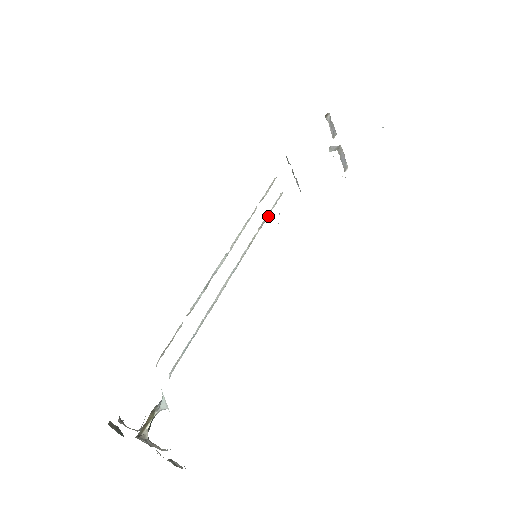
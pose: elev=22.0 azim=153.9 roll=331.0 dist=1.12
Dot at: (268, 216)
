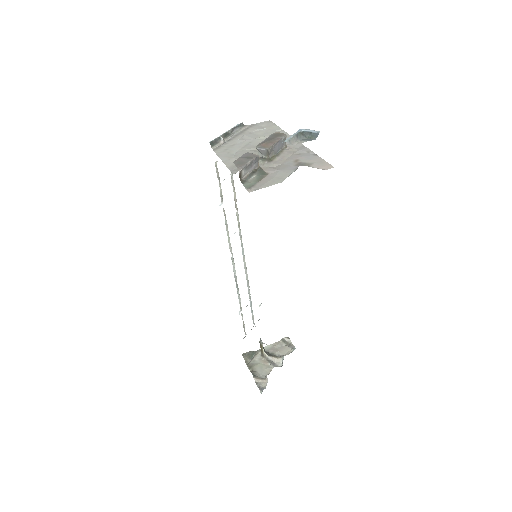
Dot at: (234, 191)
